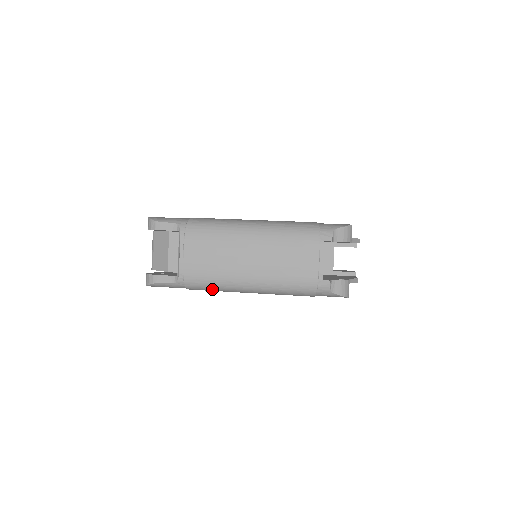
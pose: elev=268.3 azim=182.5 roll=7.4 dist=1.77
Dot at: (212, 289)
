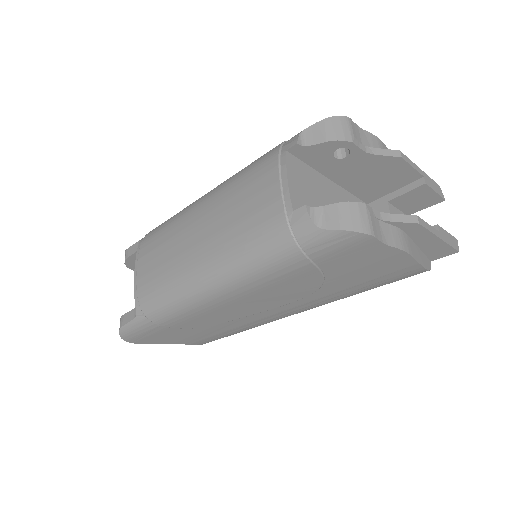
Dot at: (174, 309)
